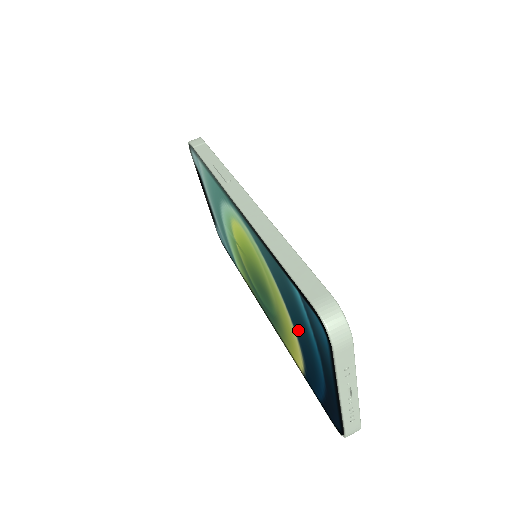
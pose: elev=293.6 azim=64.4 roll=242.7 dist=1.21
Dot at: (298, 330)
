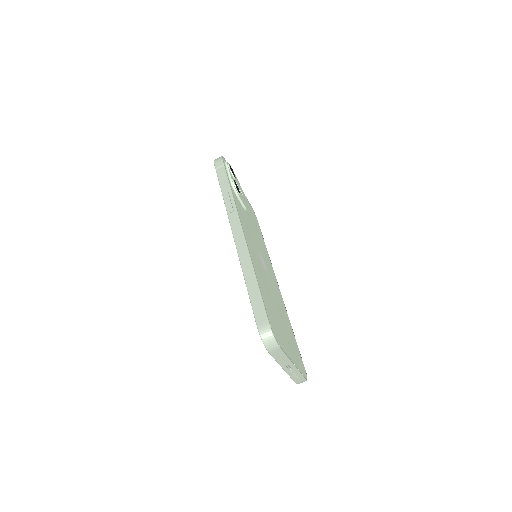
Dot at: occluded
